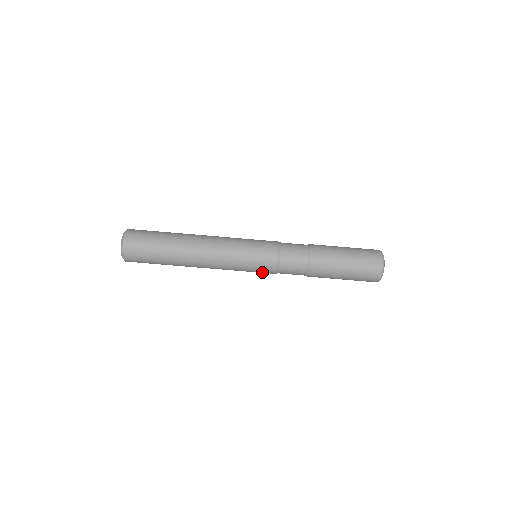
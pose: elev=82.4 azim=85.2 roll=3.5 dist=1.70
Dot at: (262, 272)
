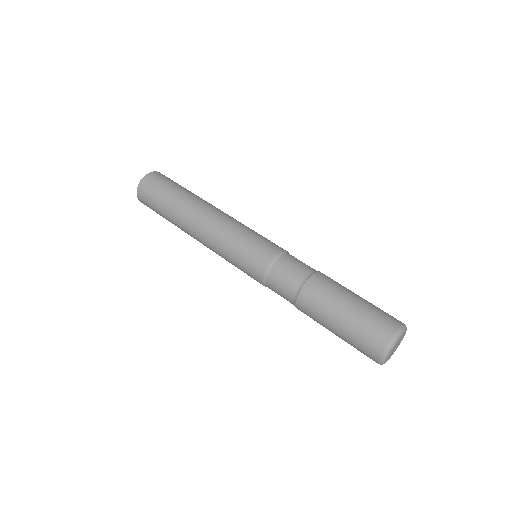
Dot at: (251, 277)
